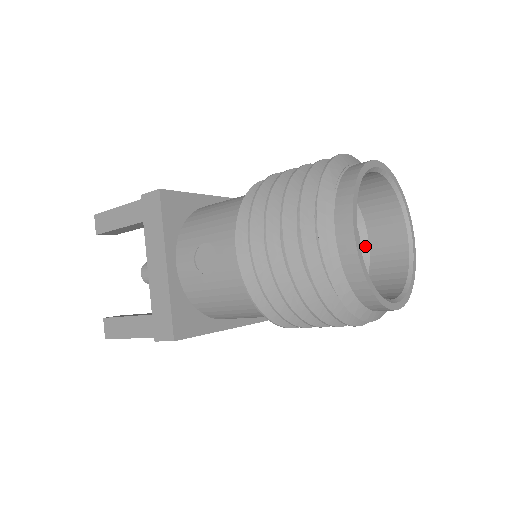
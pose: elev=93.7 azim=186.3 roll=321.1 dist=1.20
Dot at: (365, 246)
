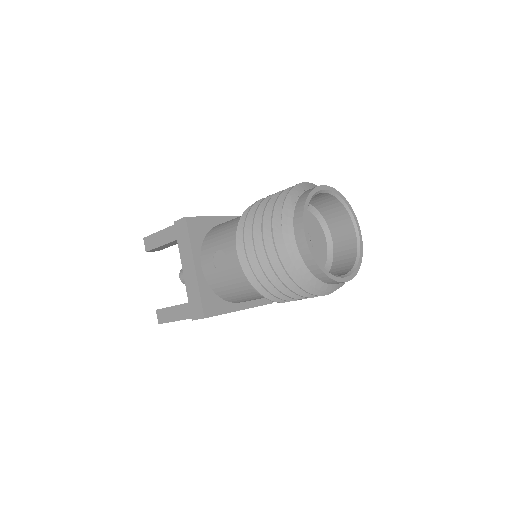
Dot at: (329, 242)
